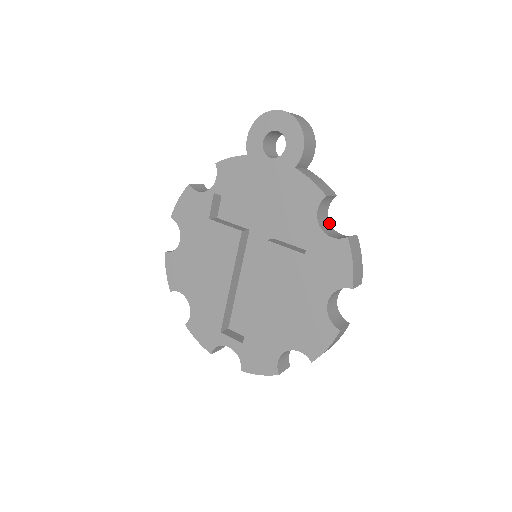
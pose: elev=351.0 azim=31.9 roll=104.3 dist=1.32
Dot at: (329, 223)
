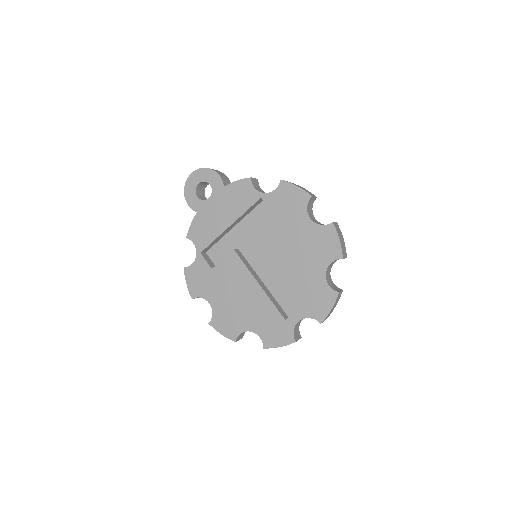
Dot at: occluded
